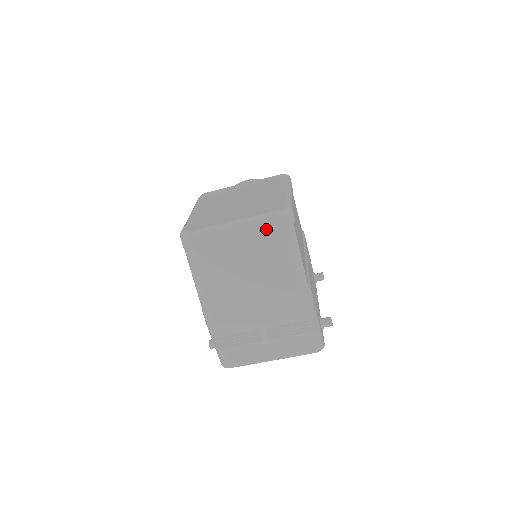
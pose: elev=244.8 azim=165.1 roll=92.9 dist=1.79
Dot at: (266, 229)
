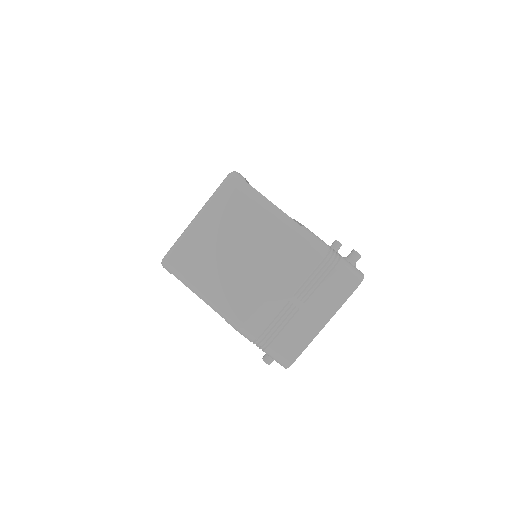
Dot at: (225, 201)
